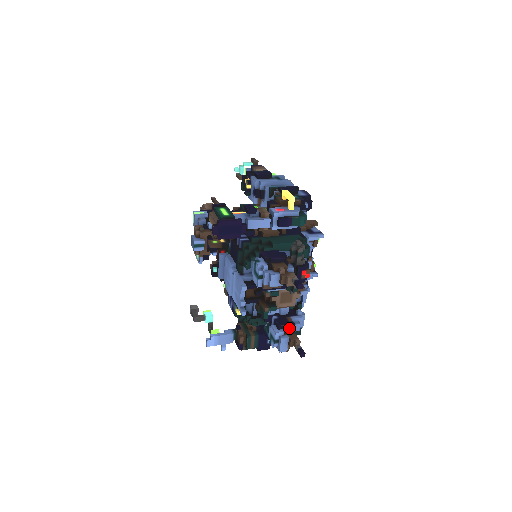
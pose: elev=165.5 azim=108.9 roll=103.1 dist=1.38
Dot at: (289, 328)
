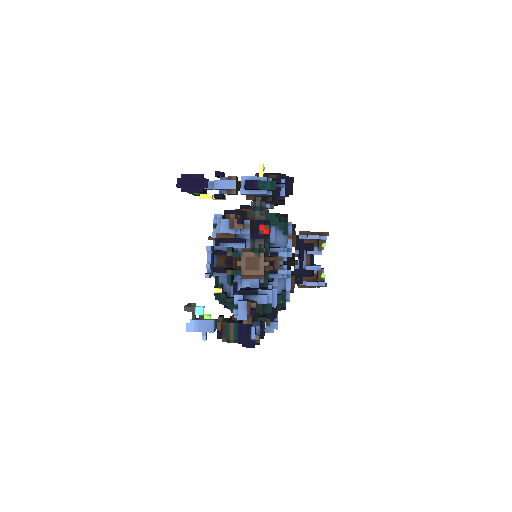
Dot at: (254, 298)
